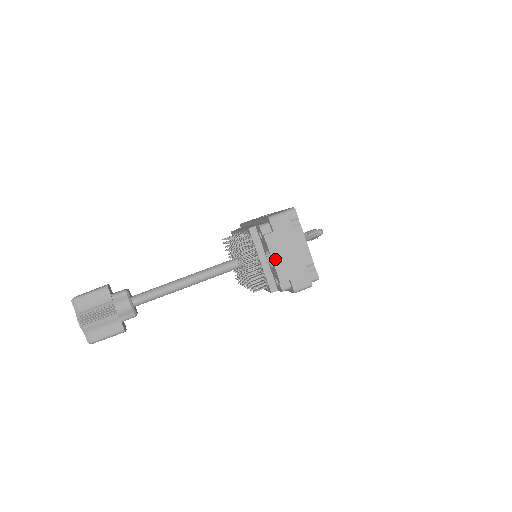
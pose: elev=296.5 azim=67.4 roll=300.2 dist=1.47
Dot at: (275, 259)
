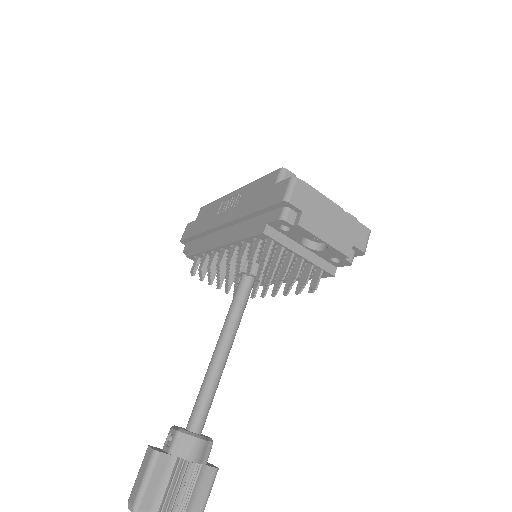
Dot at: (326, 239)
